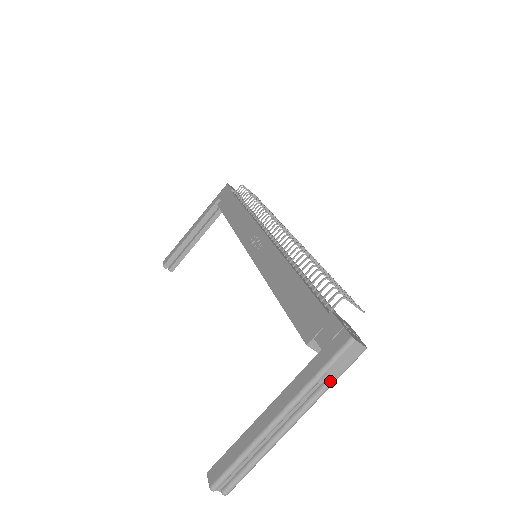
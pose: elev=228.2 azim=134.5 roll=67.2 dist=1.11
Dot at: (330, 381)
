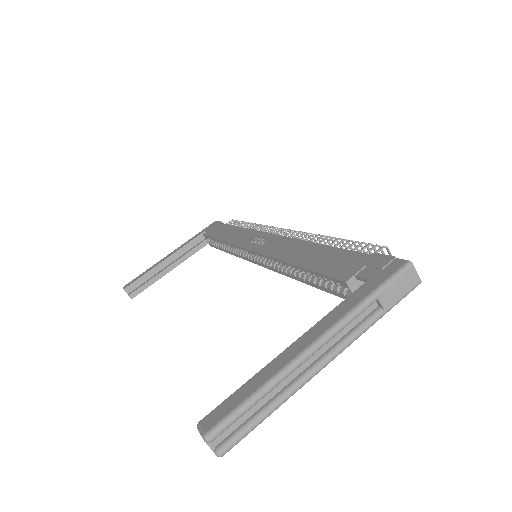
Dot at: (378, 312)
